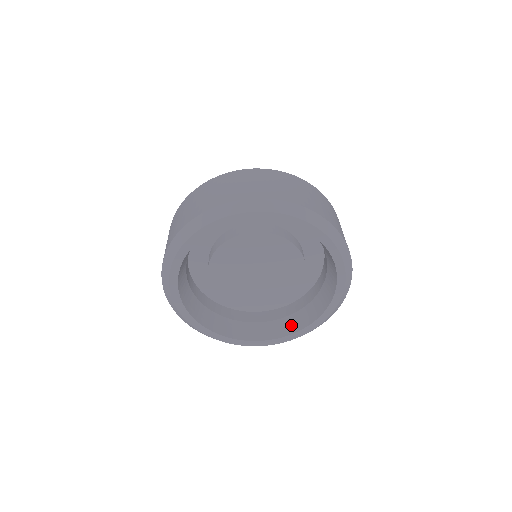
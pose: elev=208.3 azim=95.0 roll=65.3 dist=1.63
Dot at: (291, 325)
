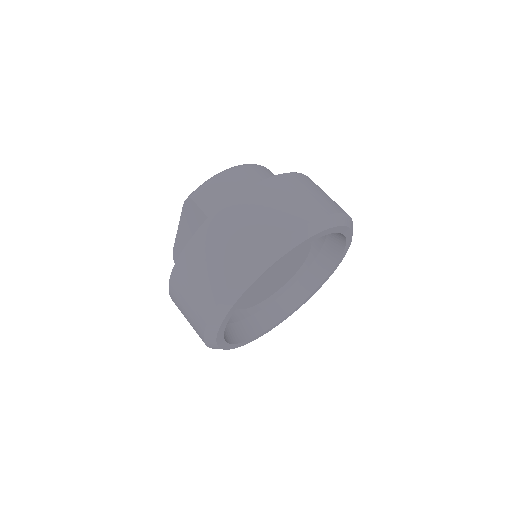
Dot at: (289, 302)
